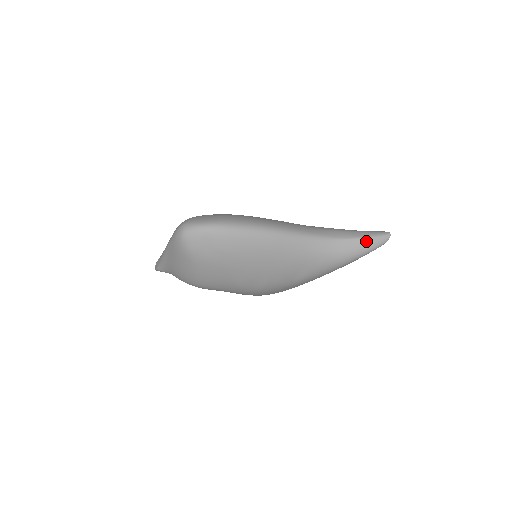
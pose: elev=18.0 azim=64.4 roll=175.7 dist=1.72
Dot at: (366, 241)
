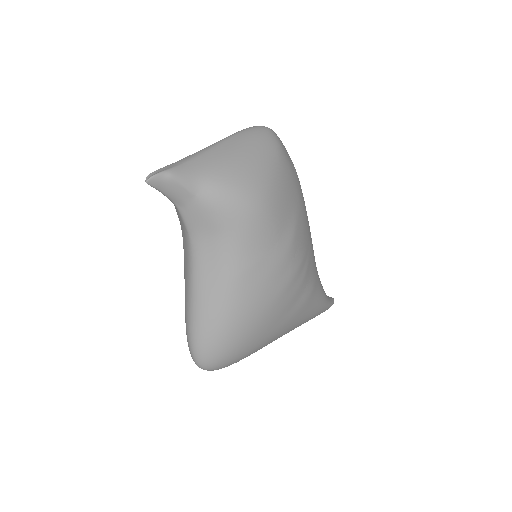
Dot at: occluded
